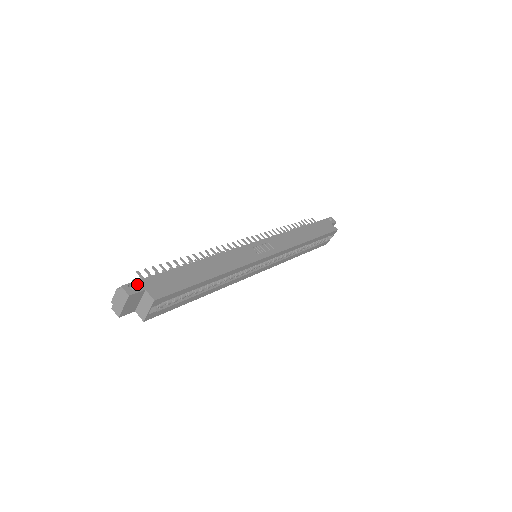
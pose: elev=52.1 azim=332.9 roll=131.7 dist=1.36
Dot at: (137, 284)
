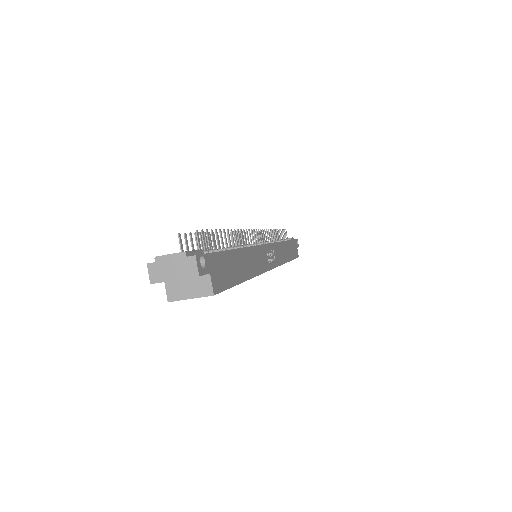
Dot at: (206, 260)
